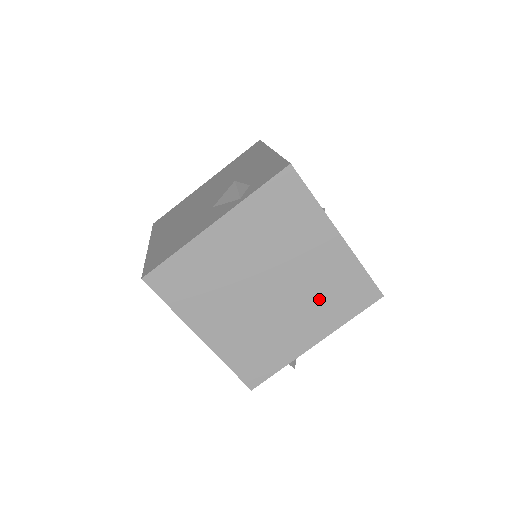
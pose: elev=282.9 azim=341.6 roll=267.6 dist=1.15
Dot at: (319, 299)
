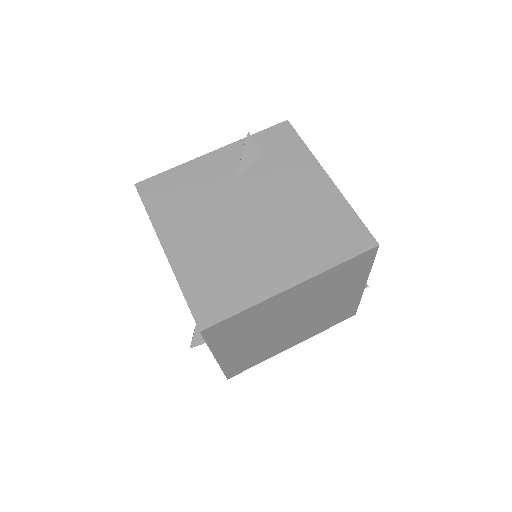
Dot at: (332, 291)
